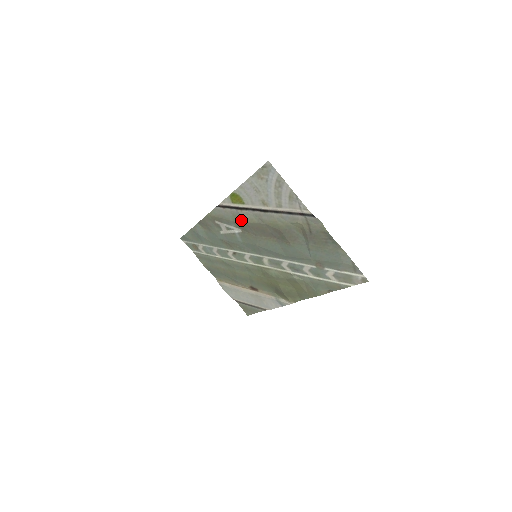
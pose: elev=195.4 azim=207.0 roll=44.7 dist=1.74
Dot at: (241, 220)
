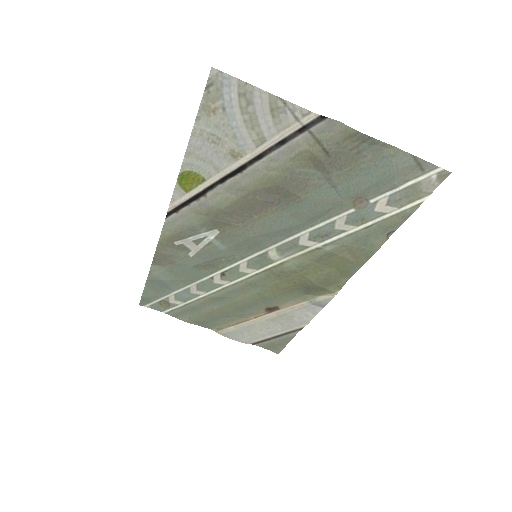
Dot at: (211, 212)
